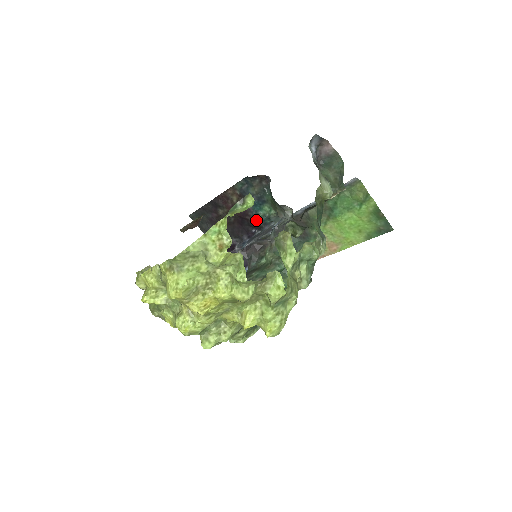
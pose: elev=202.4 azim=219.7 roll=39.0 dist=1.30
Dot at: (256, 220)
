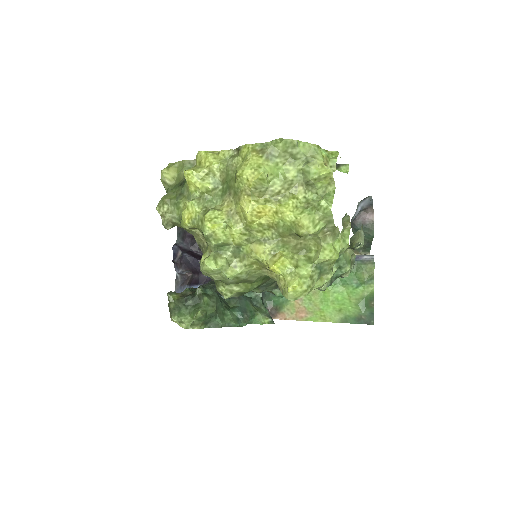
Dot at: occluded
